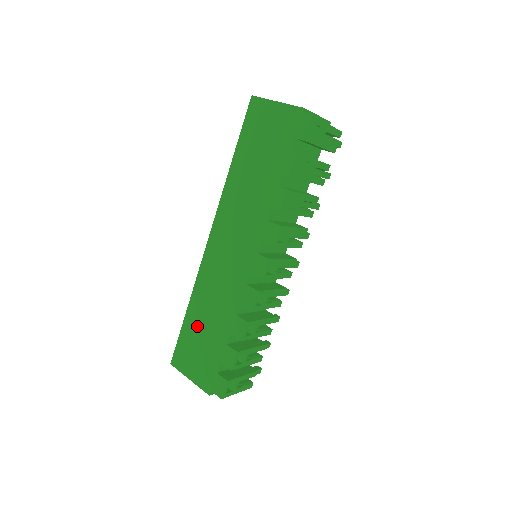
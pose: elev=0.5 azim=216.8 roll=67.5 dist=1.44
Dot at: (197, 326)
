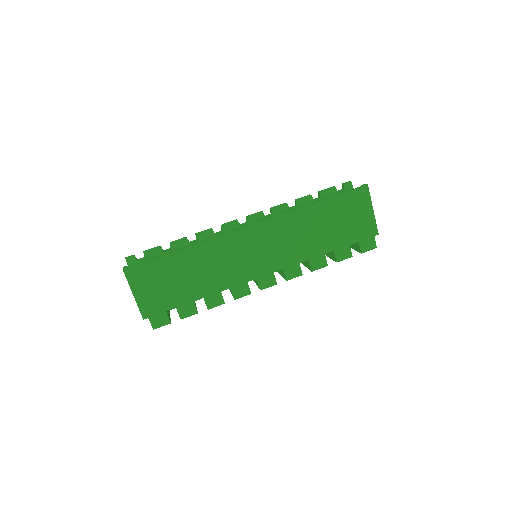
Dot at: (180, 268)
